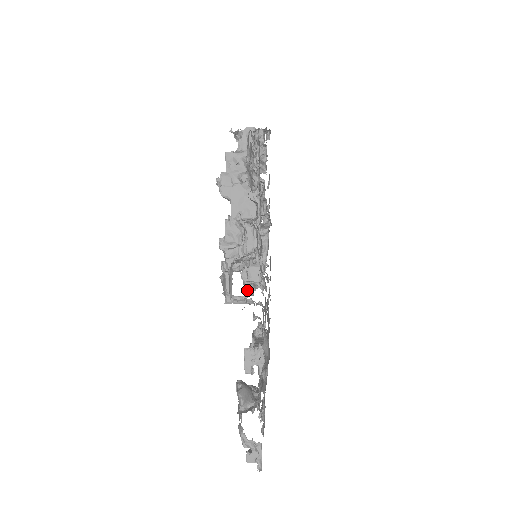
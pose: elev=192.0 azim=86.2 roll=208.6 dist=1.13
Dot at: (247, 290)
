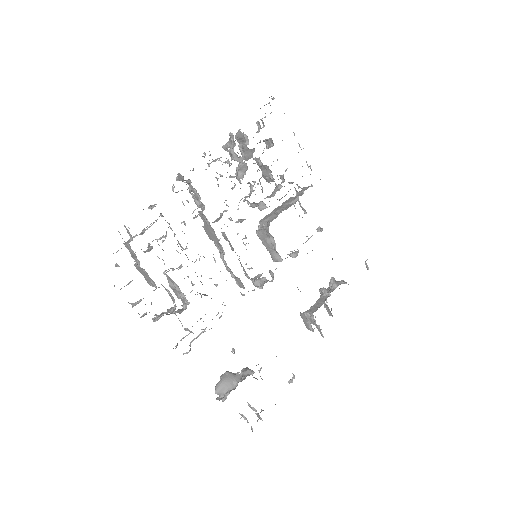
Dot at: (255, 286)
